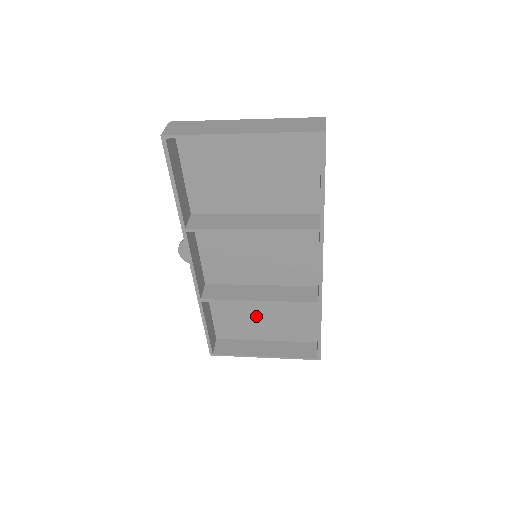
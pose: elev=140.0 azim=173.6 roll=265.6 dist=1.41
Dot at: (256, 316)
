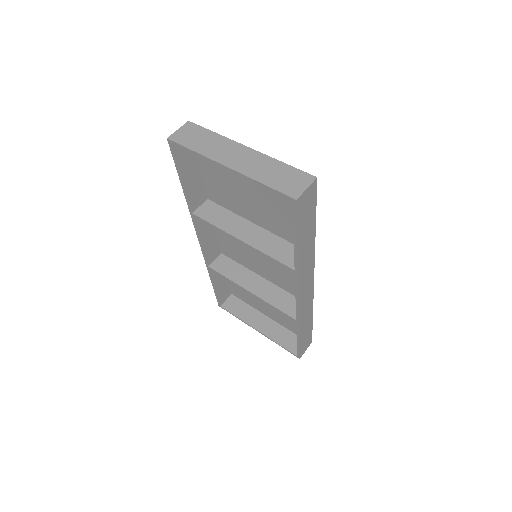
Dot at: occluded
